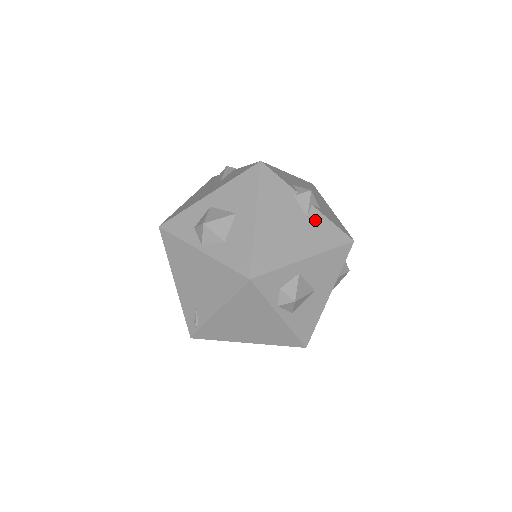
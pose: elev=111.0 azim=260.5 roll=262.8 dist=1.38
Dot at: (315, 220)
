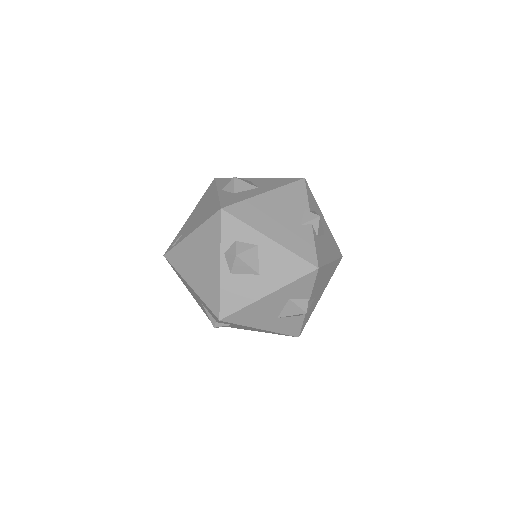
Dot at: (304, 232)
